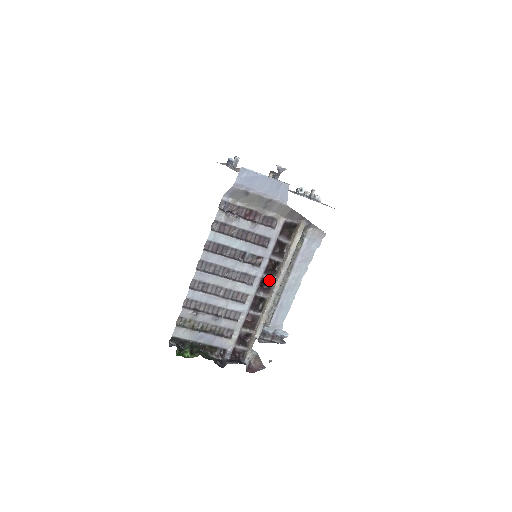
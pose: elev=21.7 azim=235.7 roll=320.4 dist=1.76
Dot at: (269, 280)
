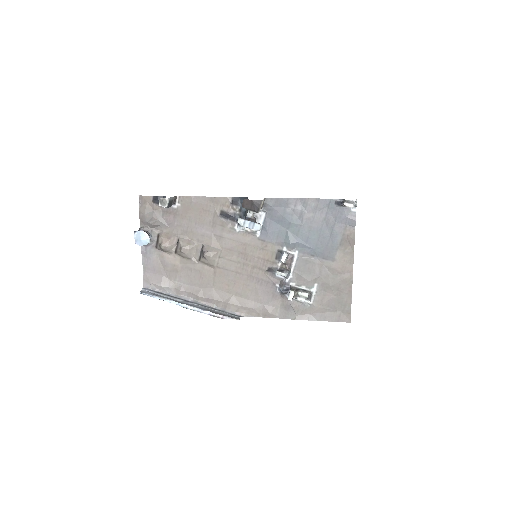
Dot at: occluded
